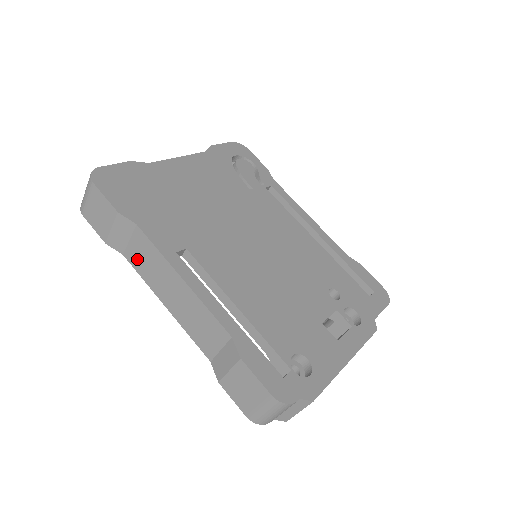
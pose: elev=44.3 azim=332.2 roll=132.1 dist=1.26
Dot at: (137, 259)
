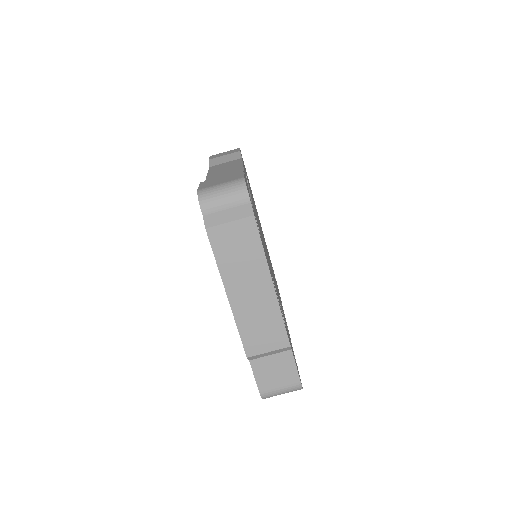
Dot at: (219, 166)
